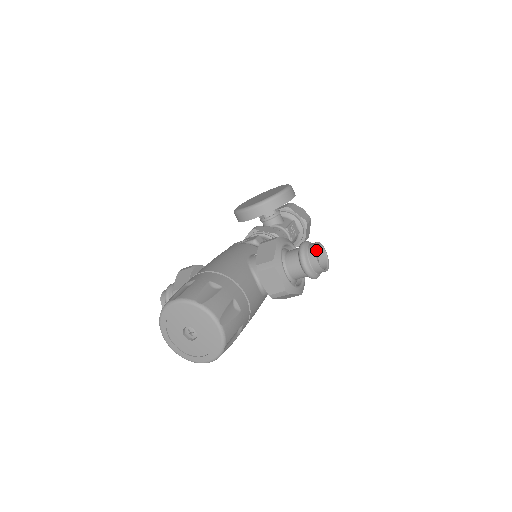
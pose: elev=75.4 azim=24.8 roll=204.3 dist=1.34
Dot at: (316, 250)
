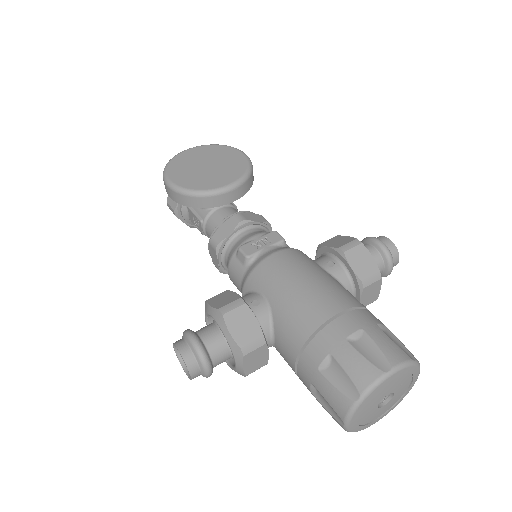
Dot at: occluded
